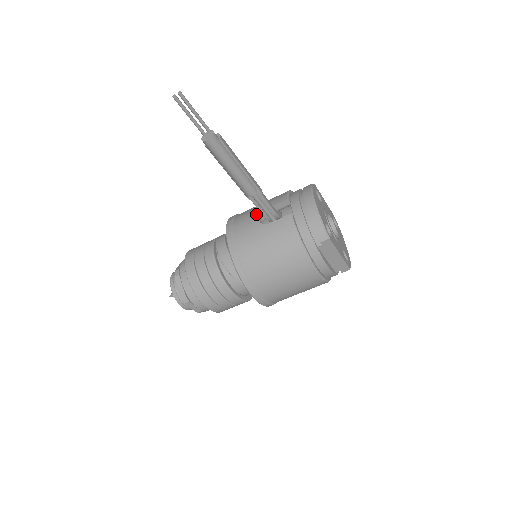
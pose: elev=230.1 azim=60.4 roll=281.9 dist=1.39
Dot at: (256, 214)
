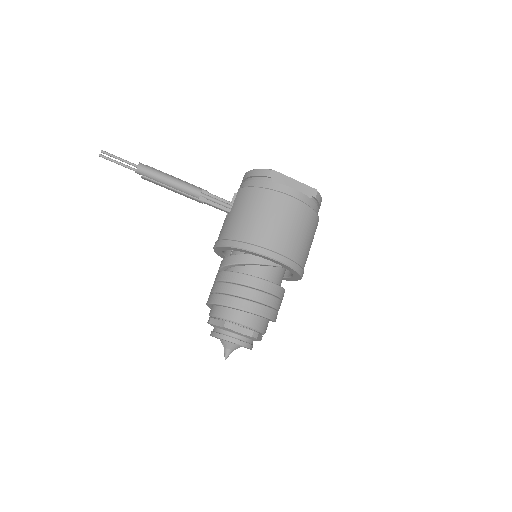
Dot at: (224, 220)
